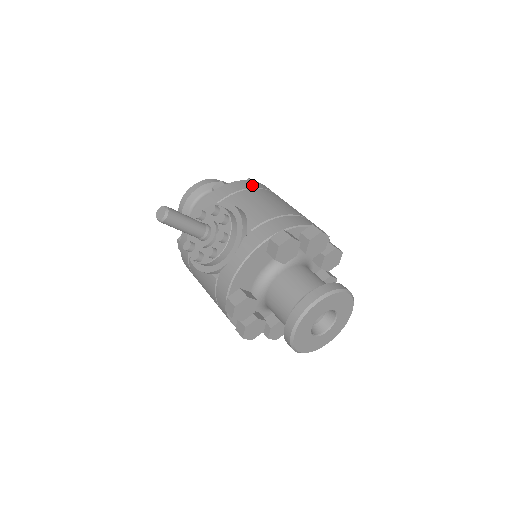
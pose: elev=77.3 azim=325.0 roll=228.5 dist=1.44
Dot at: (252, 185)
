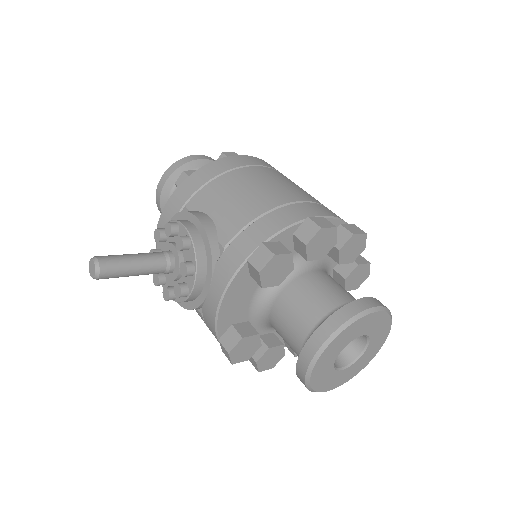
Dot at: (223, 167)
